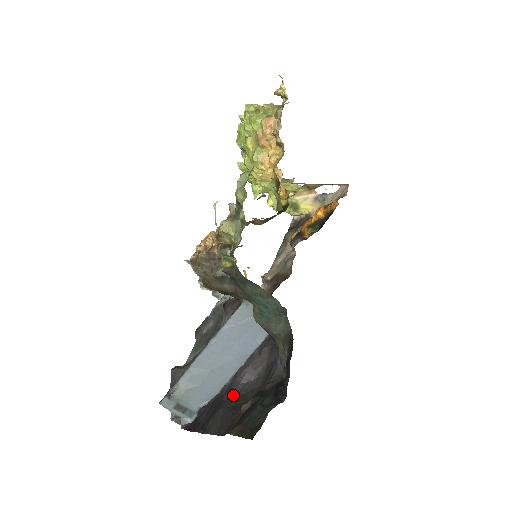
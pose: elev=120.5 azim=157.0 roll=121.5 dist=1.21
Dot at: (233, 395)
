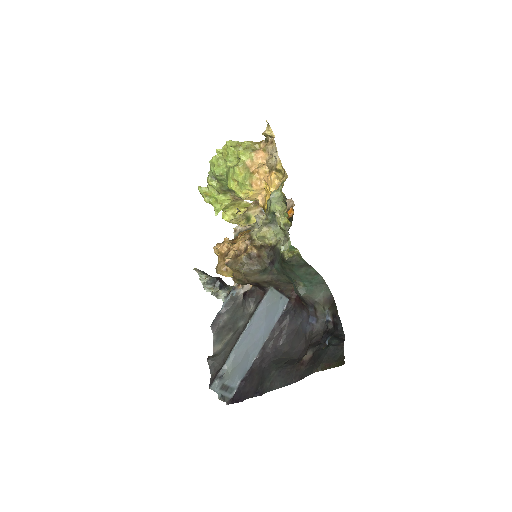
Dot at: (271, 361)
